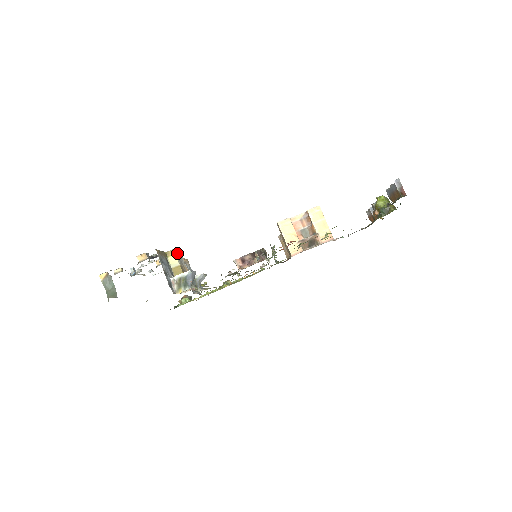
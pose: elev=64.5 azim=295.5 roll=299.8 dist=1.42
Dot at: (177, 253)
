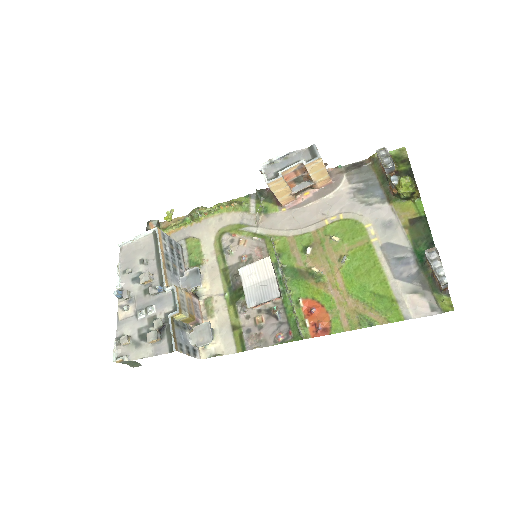
Dot at: (179, 304)
